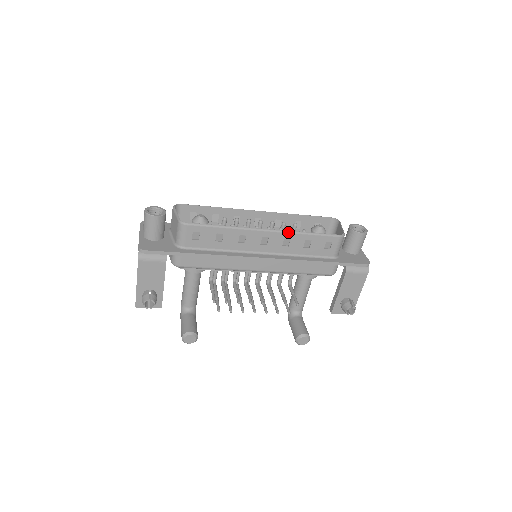
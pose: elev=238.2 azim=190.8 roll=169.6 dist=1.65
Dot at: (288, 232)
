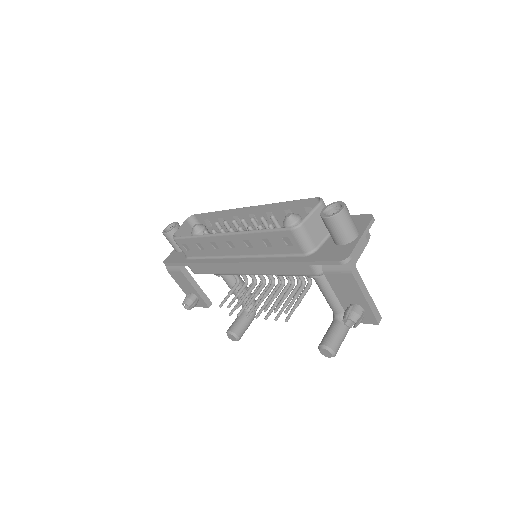
Dot at: (241, 233)
